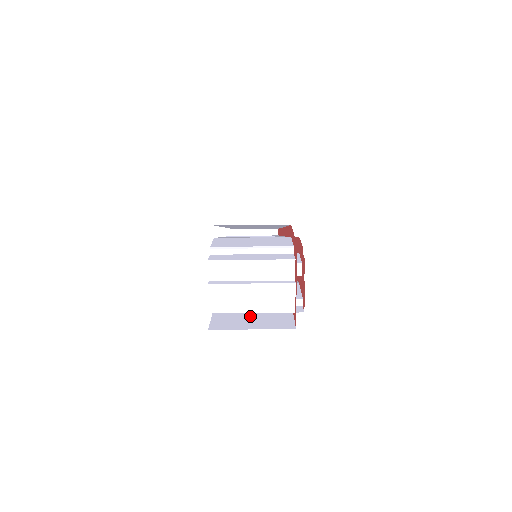
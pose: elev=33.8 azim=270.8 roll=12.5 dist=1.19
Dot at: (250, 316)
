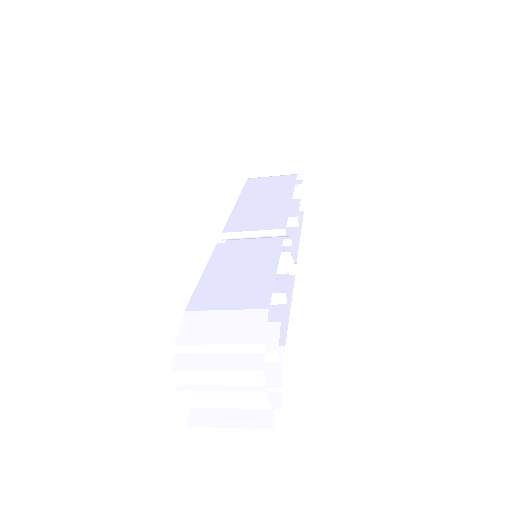
Dot at: occluded
